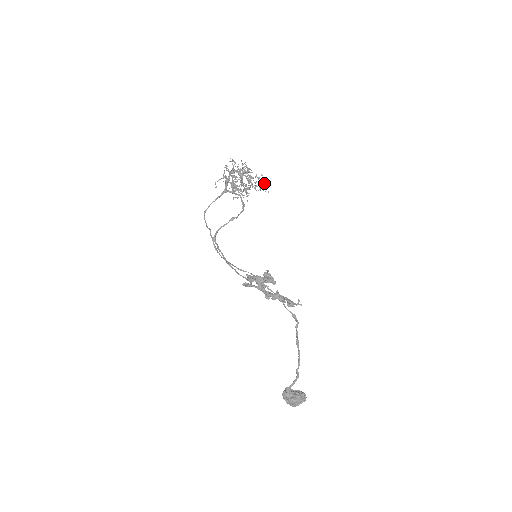
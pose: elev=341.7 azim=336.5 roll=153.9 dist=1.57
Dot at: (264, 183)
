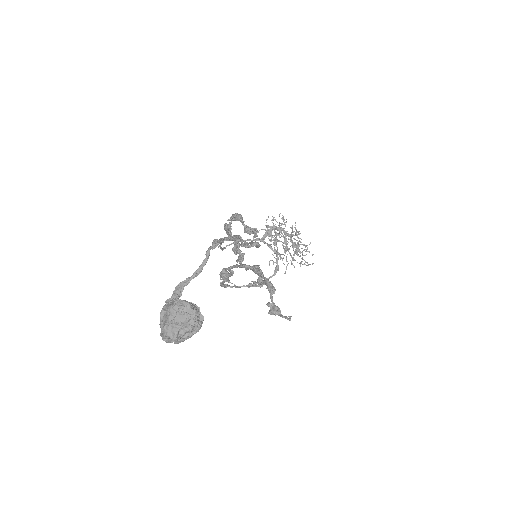
Dot at: occluded
